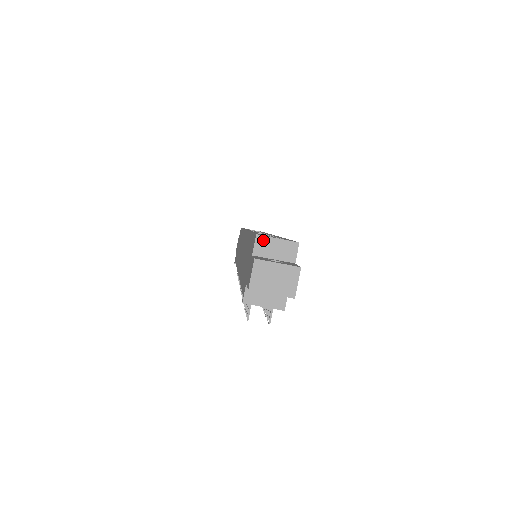
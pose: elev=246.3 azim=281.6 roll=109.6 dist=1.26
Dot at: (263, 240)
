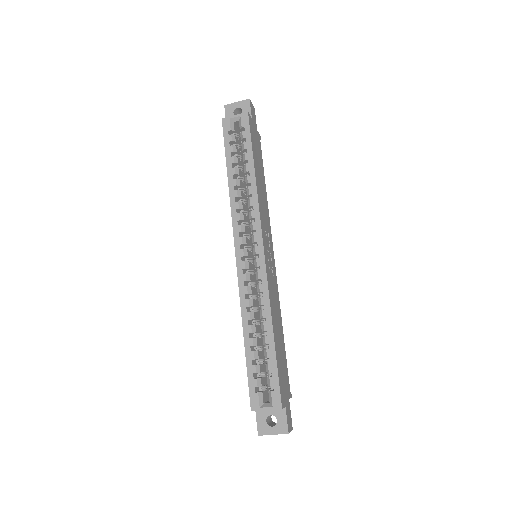
Dot at: occluded
